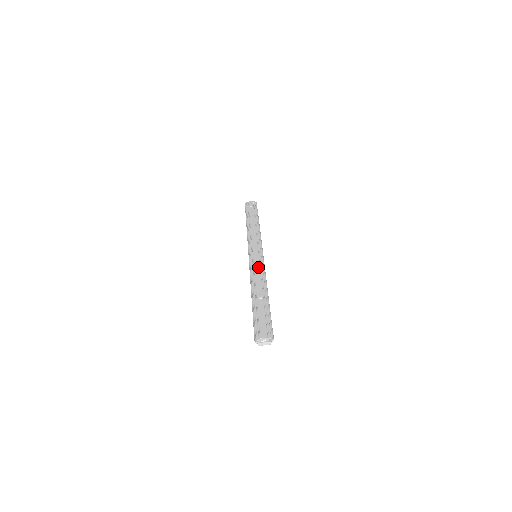
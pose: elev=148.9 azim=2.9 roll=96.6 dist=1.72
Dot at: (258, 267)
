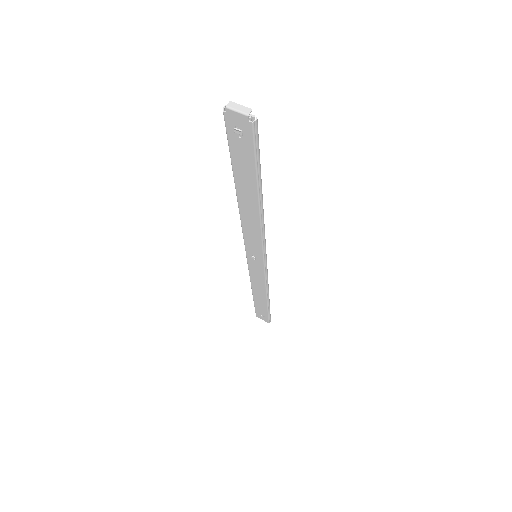
Dot at: occluded
